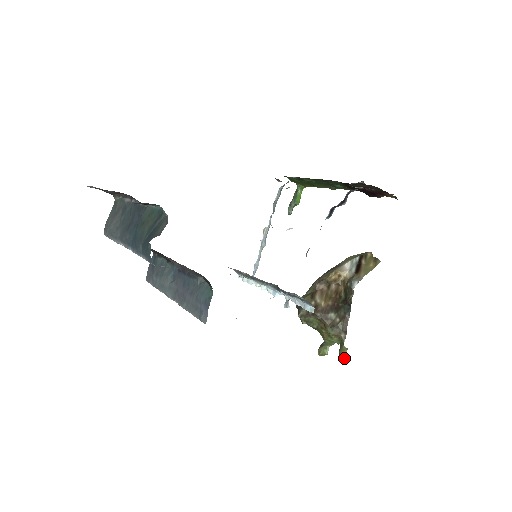
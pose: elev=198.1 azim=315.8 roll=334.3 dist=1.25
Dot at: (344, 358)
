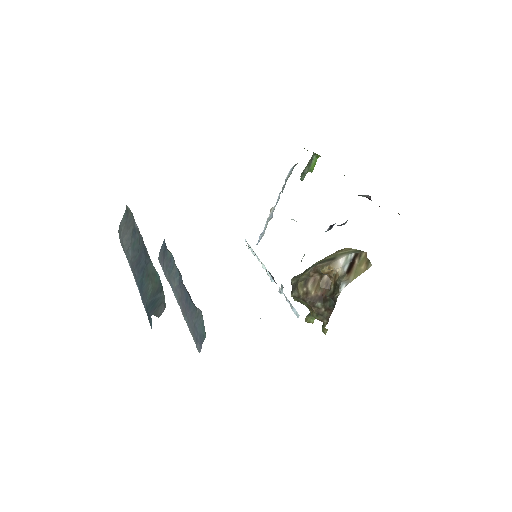
Dot at: (325, 334)
